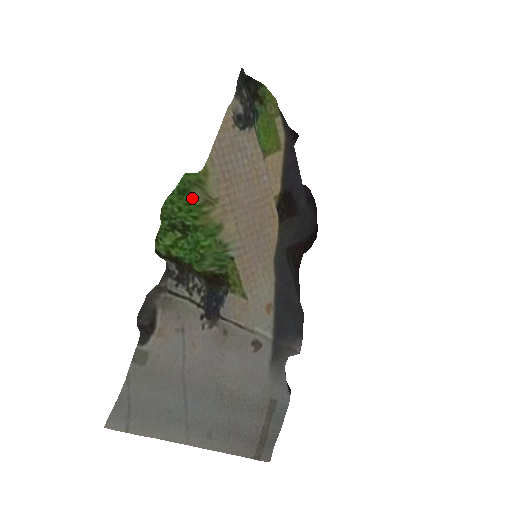
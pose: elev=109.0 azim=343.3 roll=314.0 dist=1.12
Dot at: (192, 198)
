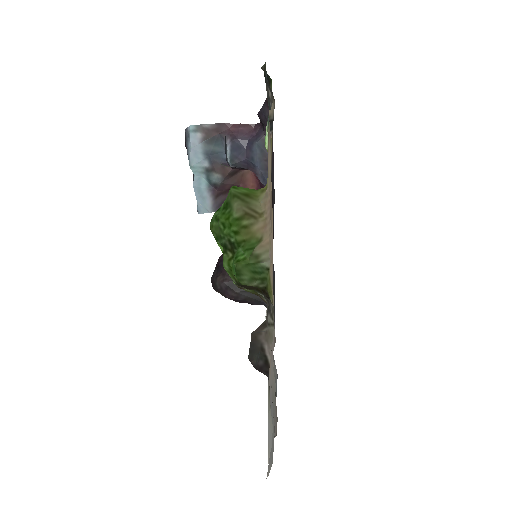
Dot at: (232, 211)
